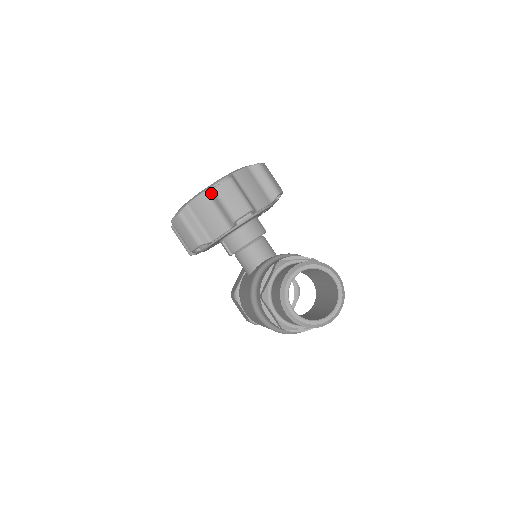
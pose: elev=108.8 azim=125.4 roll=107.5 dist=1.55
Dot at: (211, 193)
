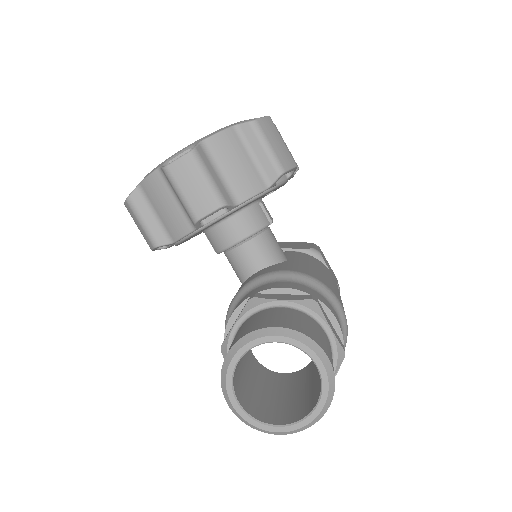
Dot at: (164, 173)
